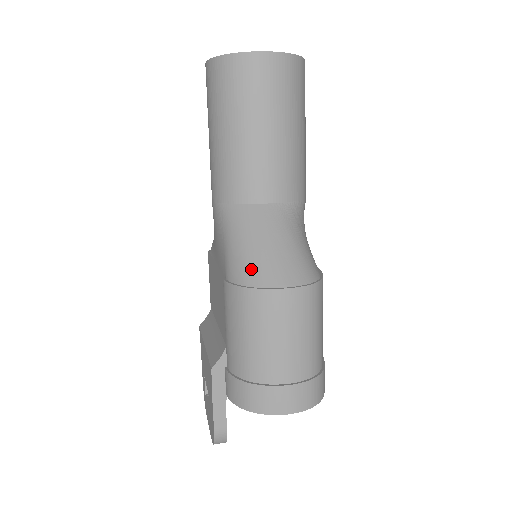
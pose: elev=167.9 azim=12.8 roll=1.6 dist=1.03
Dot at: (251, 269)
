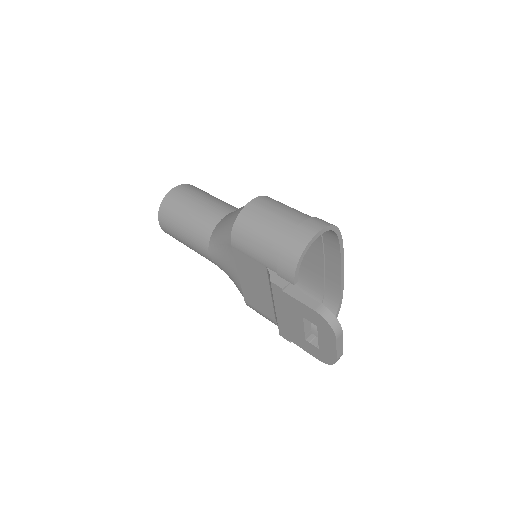
Dot at: (232, 220)
